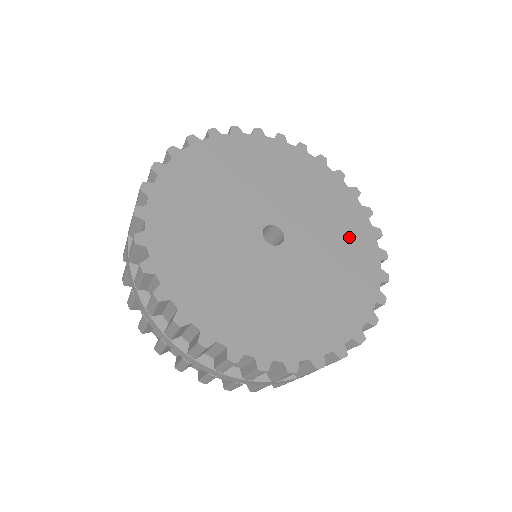
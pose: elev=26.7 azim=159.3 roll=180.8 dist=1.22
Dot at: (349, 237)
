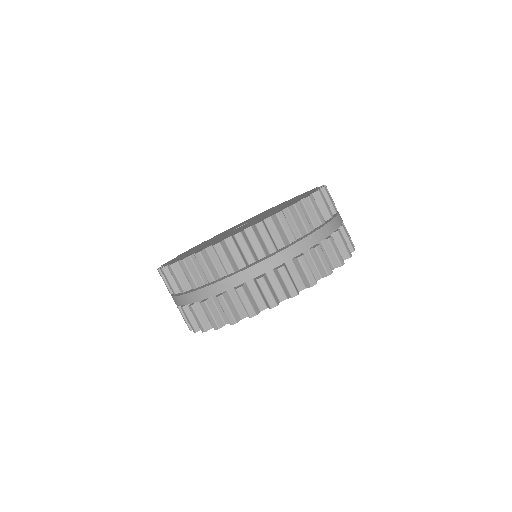
Dot at: occluded
